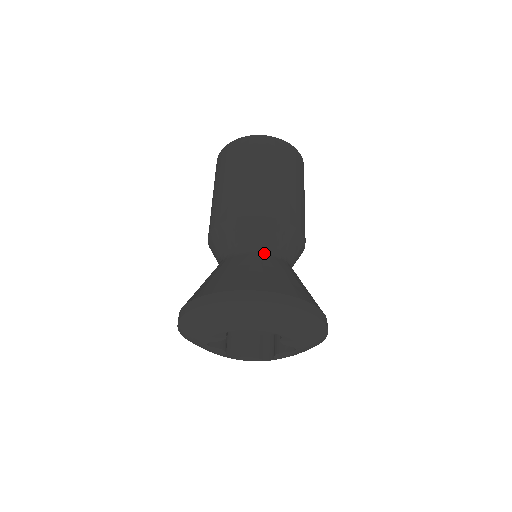
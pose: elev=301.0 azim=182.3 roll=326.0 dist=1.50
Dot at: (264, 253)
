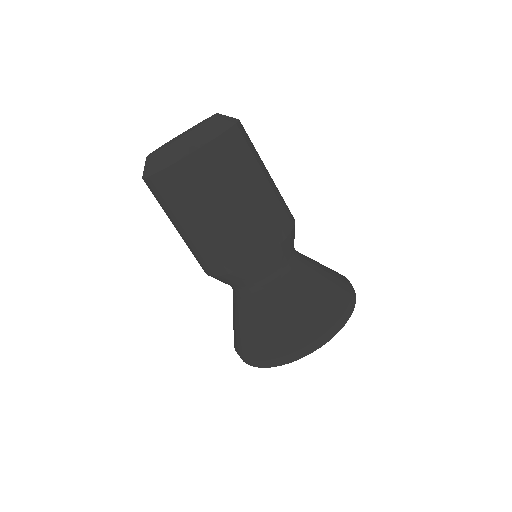
Dot at: (244, 295)
